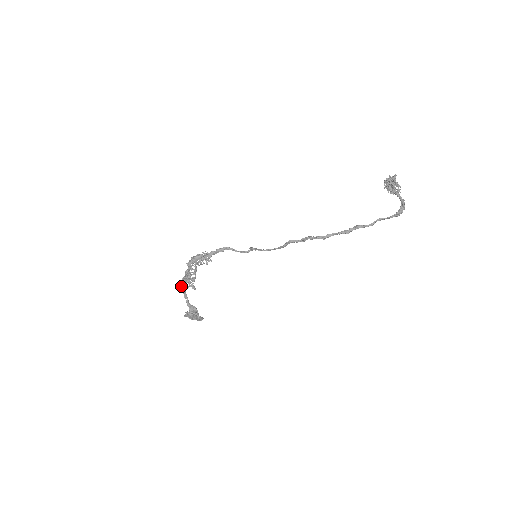
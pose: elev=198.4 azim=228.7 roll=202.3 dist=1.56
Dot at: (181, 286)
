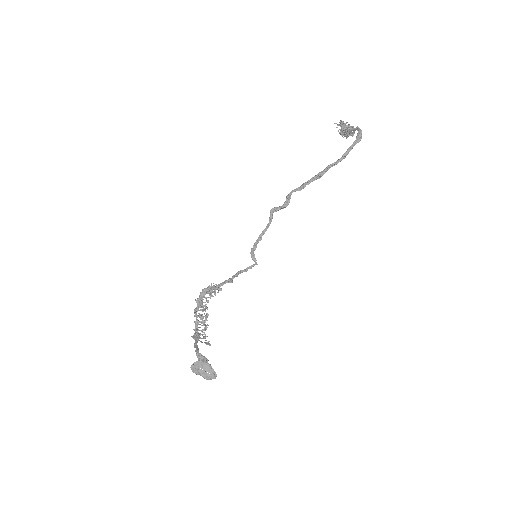
Dot at: (193, 338)
